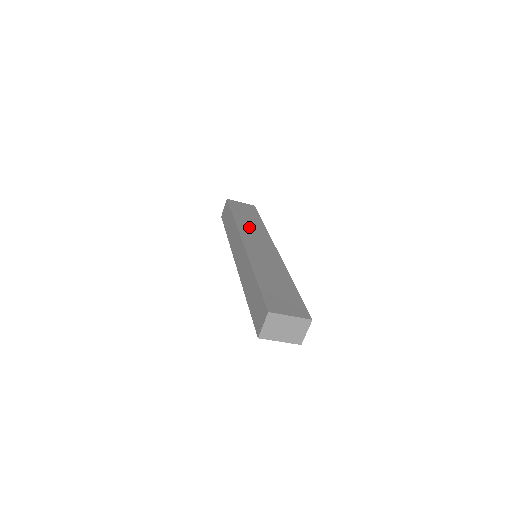
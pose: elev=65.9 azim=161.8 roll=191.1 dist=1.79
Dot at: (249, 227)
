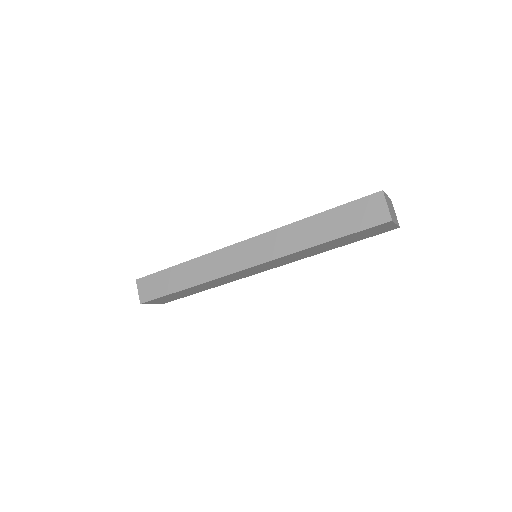
Dot at: occluded
